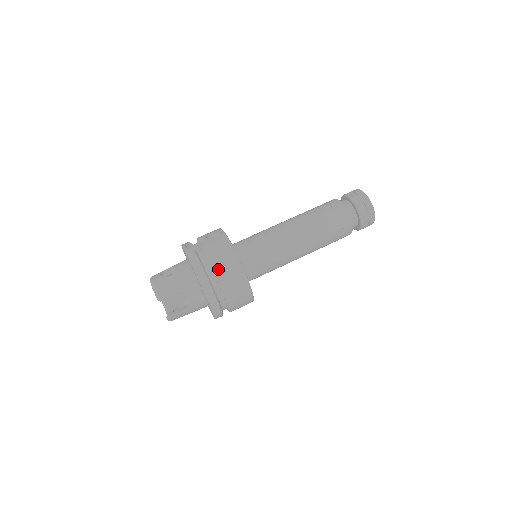
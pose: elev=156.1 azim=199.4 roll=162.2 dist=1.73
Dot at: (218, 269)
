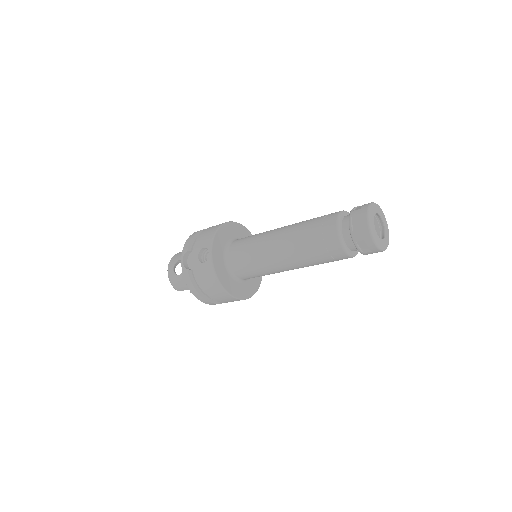
Dot at: (209, 293)
